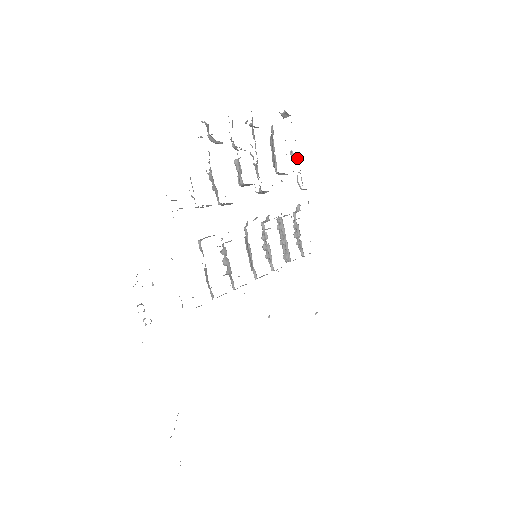
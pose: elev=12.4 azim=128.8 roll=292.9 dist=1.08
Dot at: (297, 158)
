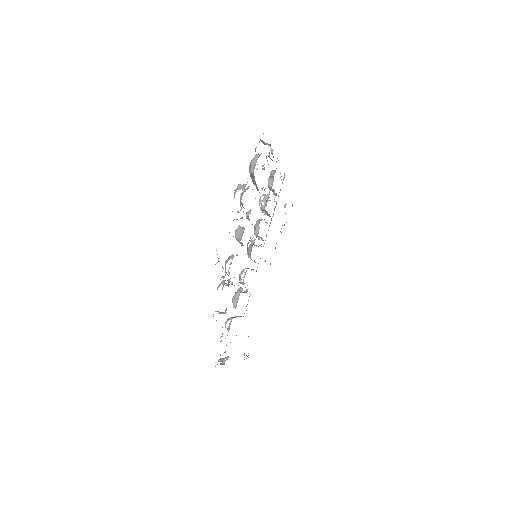
Dot at: occluded
